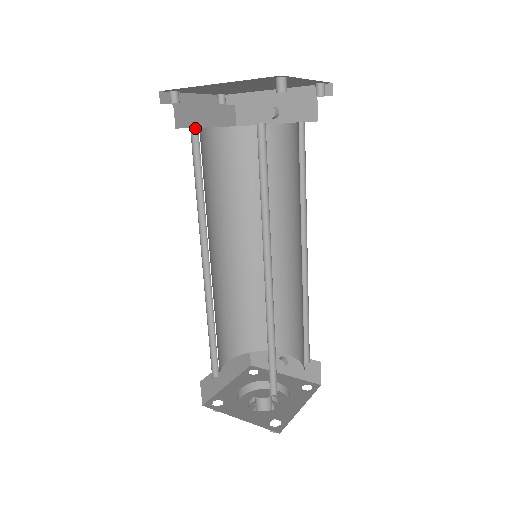
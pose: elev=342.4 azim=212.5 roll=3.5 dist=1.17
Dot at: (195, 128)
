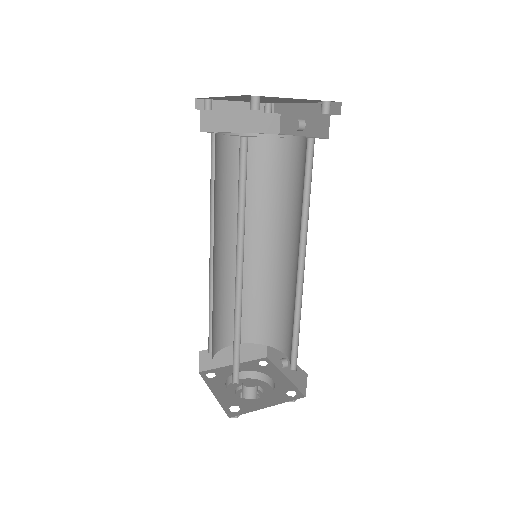
Dot at: occluded
